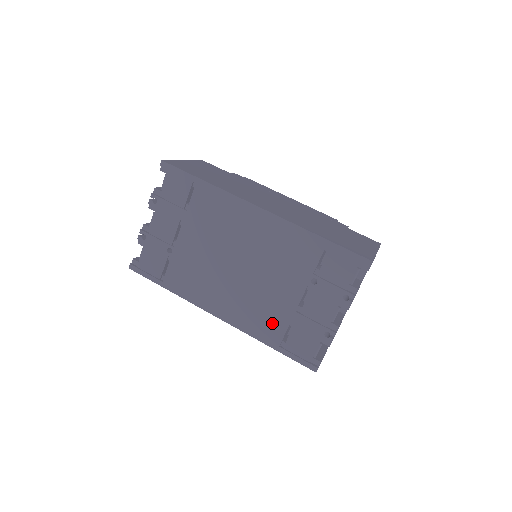
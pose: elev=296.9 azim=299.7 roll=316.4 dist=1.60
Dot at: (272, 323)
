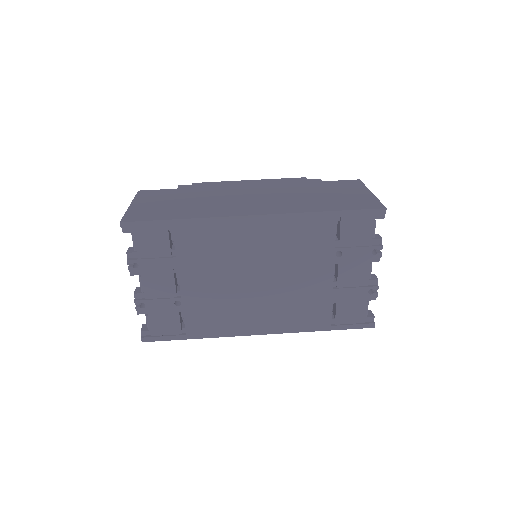
Dot at: (315, 310)
